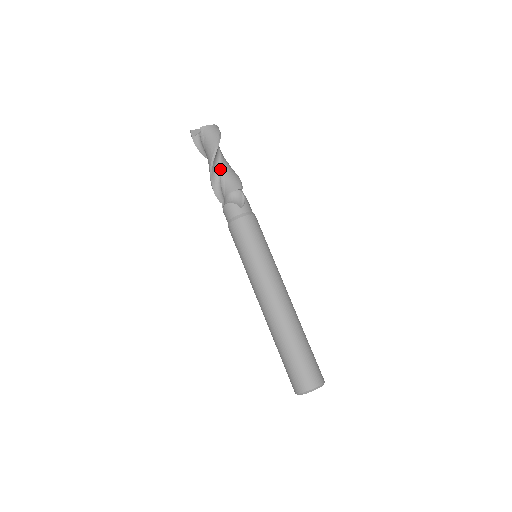
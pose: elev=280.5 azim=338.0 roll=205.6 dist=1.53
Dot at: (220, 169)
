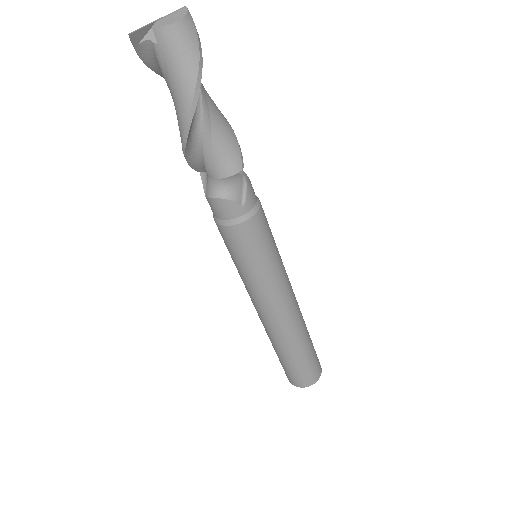
Dot at: (202, 130)
